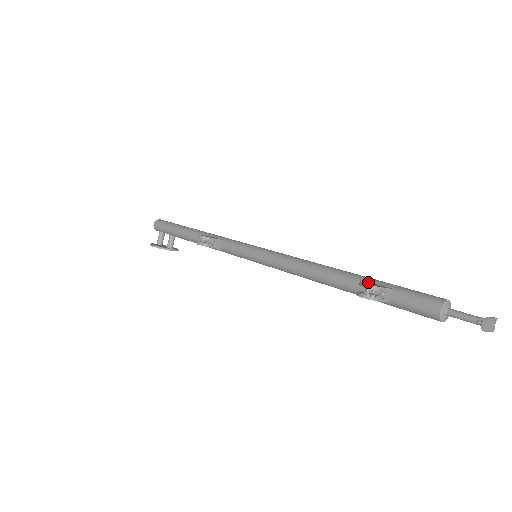
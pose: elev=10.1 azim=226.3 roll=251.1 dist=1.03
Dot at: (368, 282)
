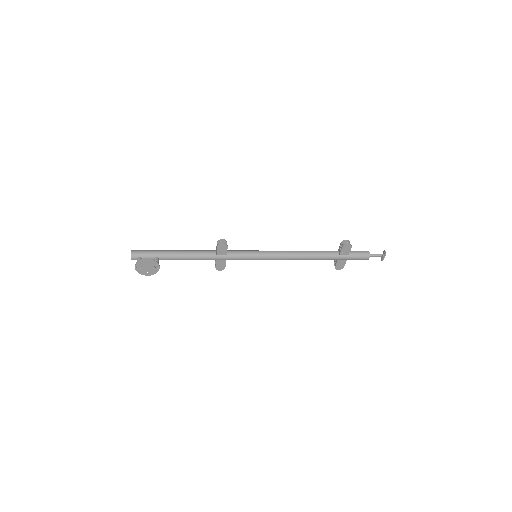
Dot at: occluded
